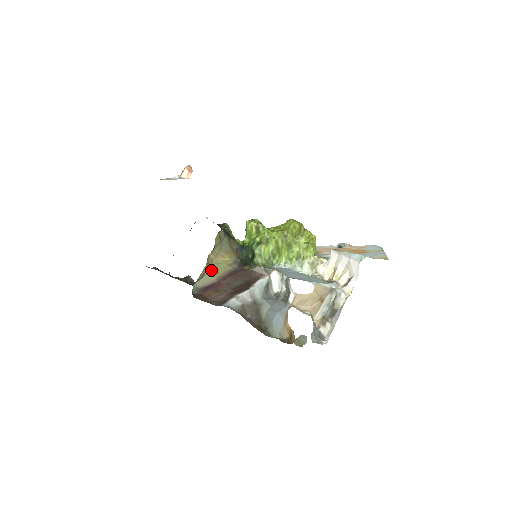
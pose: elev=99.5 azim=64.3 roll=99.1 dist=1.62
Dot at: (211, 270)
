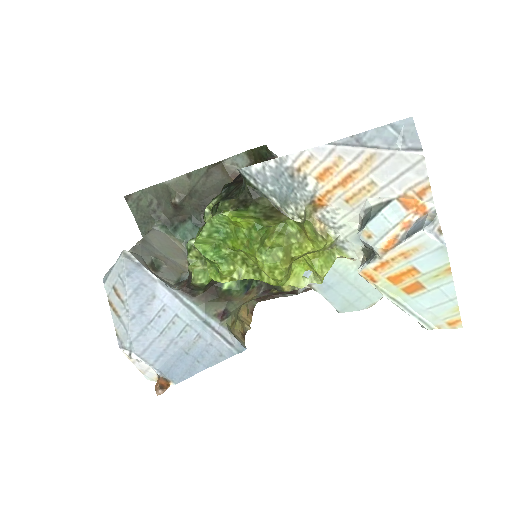
Dot at: (248, 302)
